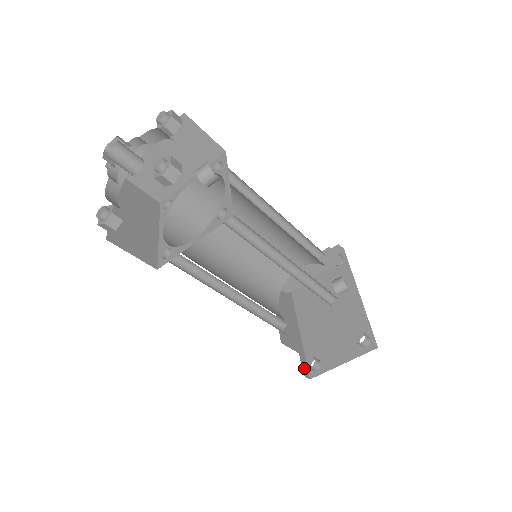
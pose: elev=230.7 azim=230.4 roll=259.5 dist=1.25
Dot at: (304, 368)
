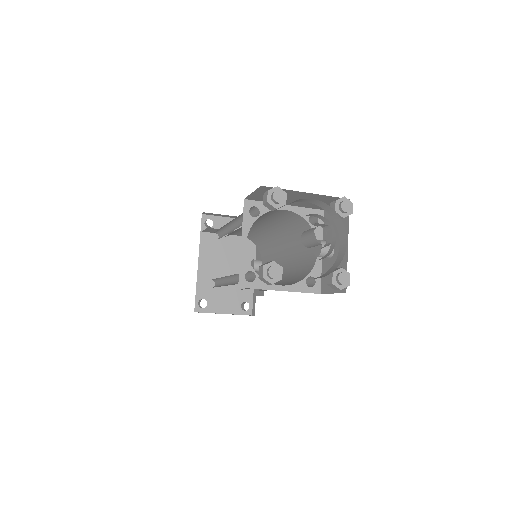
Dot at: occluded
